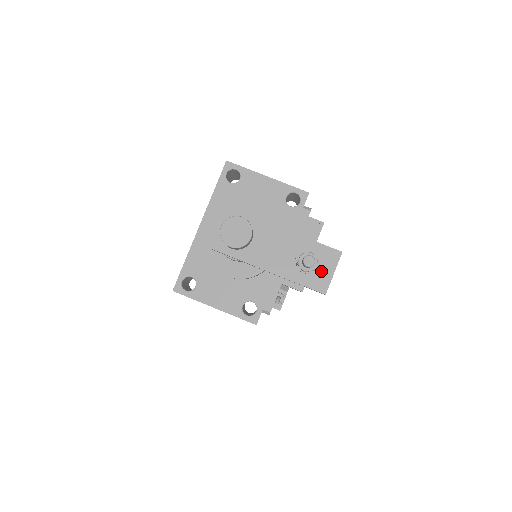
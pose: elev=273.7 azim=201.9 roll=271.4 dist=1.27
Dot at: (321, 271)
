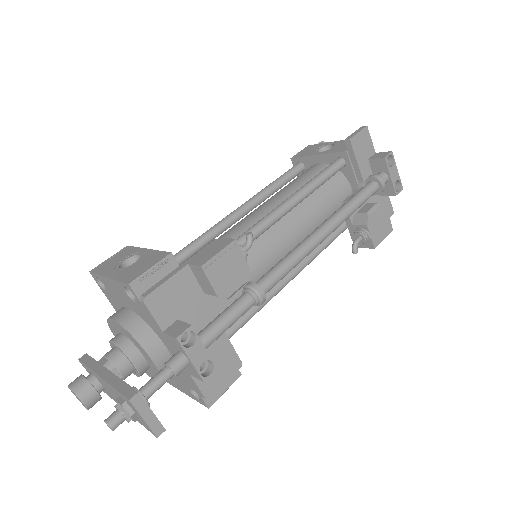
Dot at: (138, 416)
